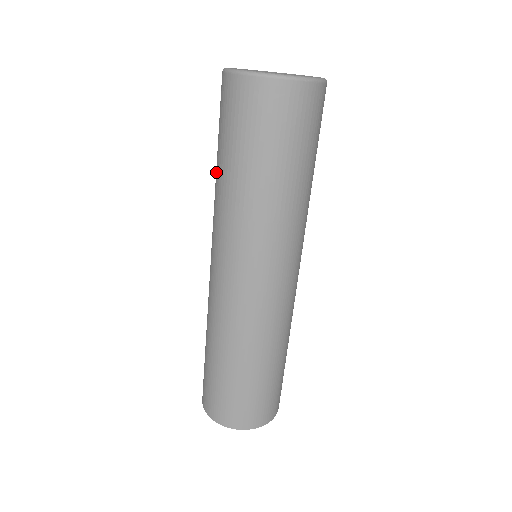
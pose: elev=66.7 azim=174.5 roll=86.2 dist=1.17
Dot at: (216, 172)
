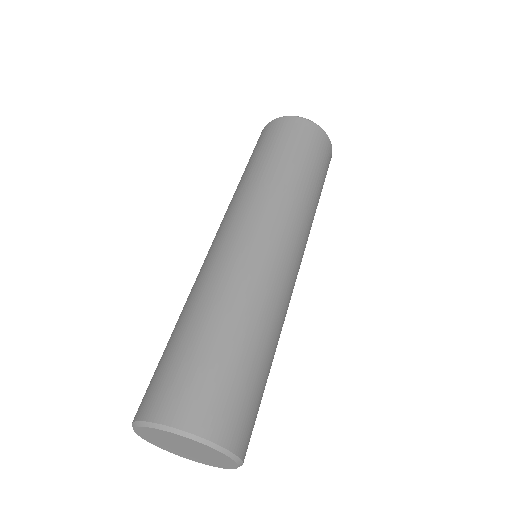
Dot at: occluded
